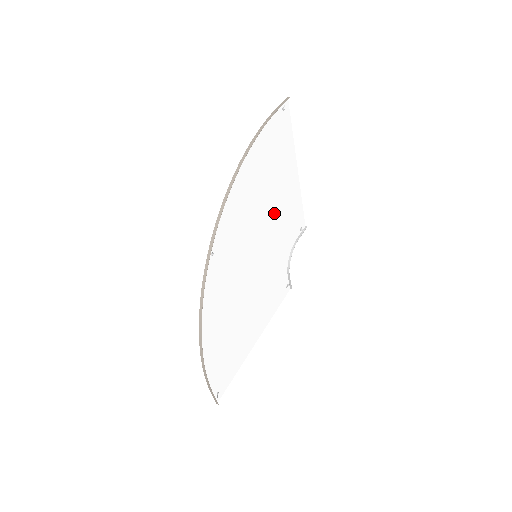
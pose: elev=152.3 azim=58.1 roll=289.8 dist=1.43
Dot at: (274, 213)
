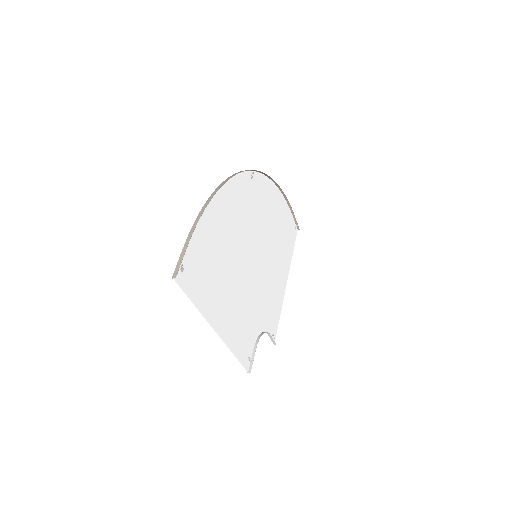
Dot at: (272, 265)
